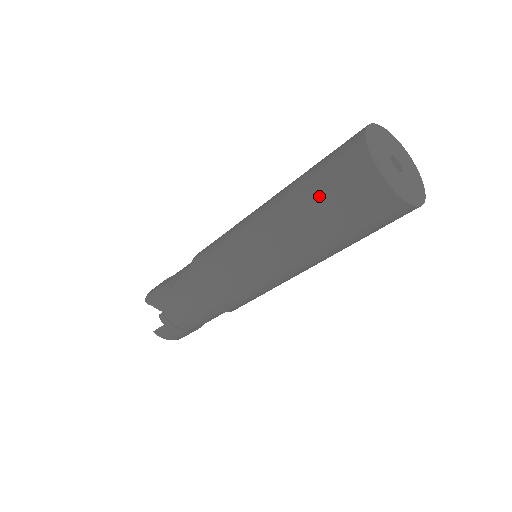
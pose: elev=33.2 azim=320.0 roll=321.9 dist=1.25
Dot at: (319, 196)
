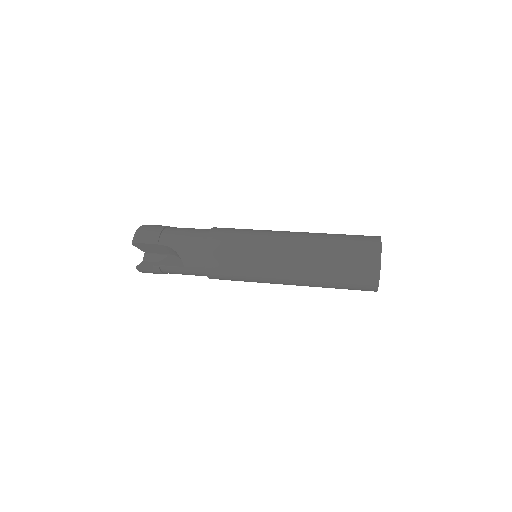
Dot at: (339, 275)
